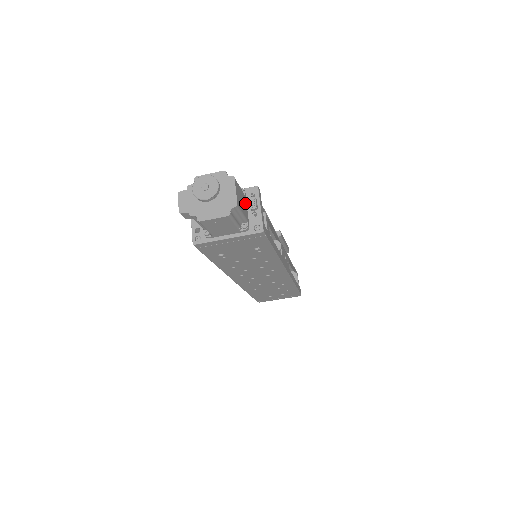
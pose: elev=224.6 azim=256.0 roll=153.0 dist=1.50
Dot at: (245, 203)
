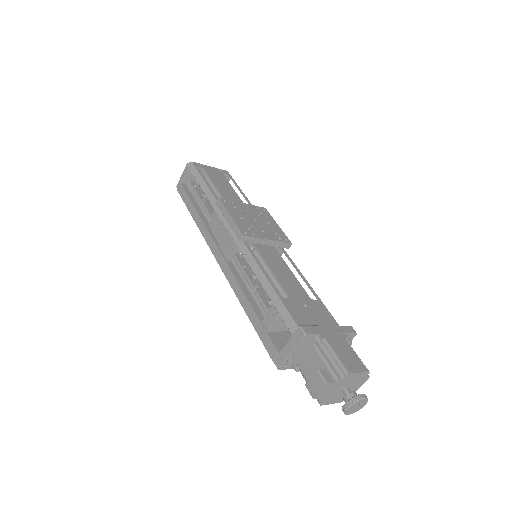
Dot at: occluded
